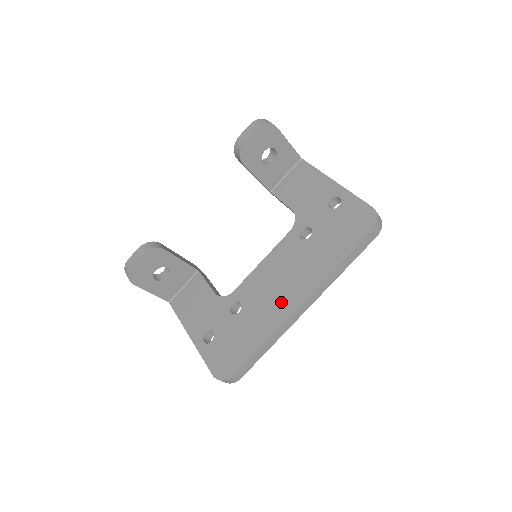
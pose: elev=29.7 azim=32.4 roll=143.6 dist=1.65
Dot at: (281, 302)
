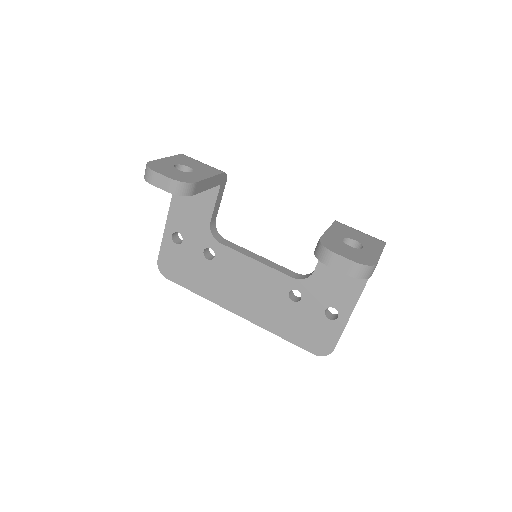
Dot at: (231, 297)
